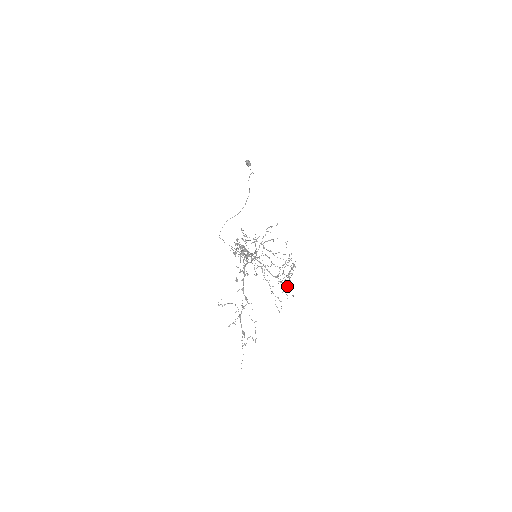
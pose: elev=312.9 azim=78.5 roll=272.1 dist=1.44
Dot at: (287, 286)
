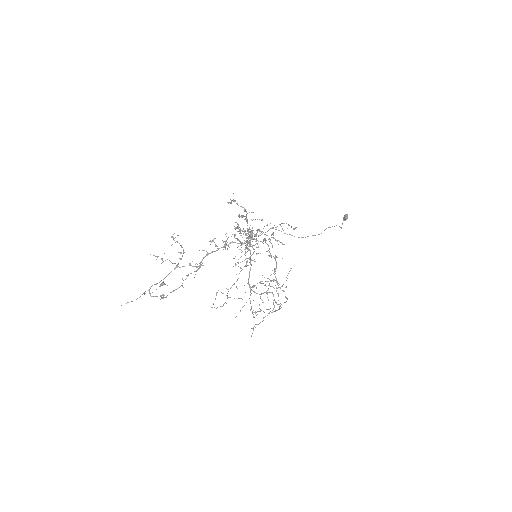
Dot at: occluded
